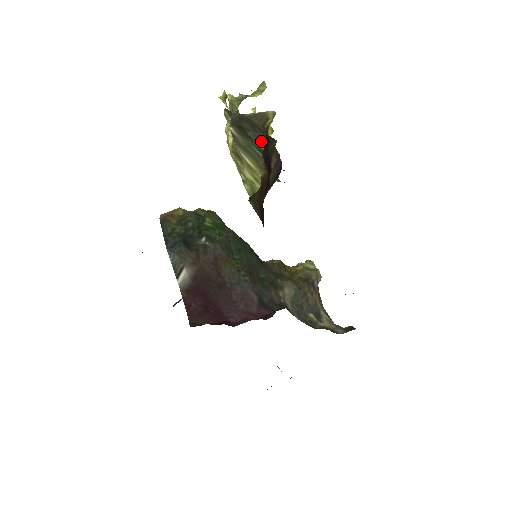
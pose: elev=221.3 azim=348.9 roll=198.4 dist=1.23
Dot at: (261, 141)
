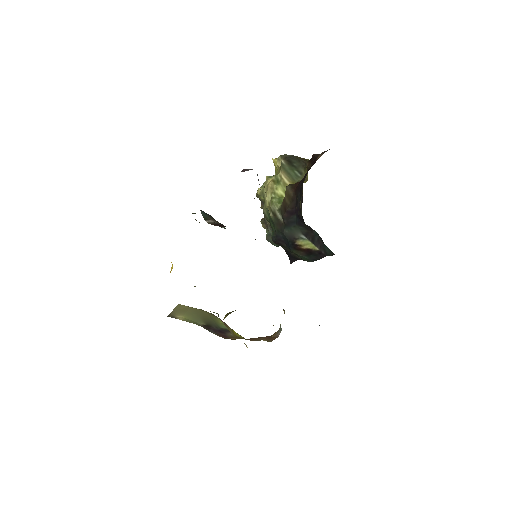
Dot at: (302, 167)
